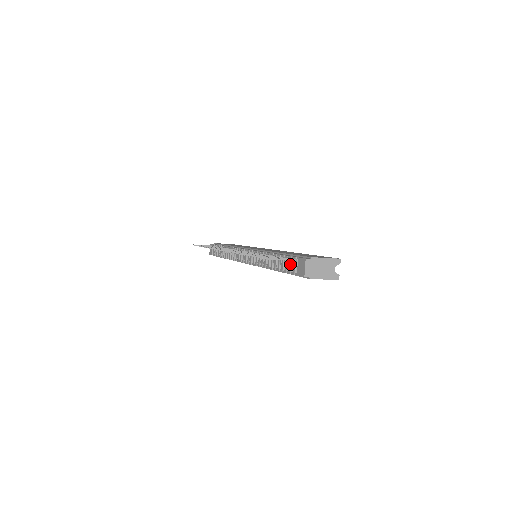
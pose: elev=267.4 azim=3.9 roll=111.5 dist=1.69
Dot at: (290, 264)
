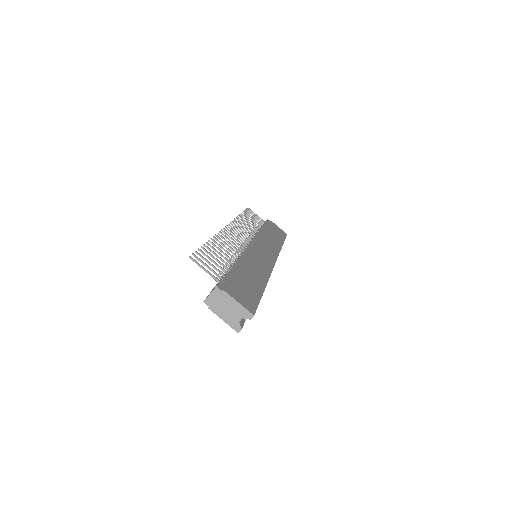
Dot at: occluded
